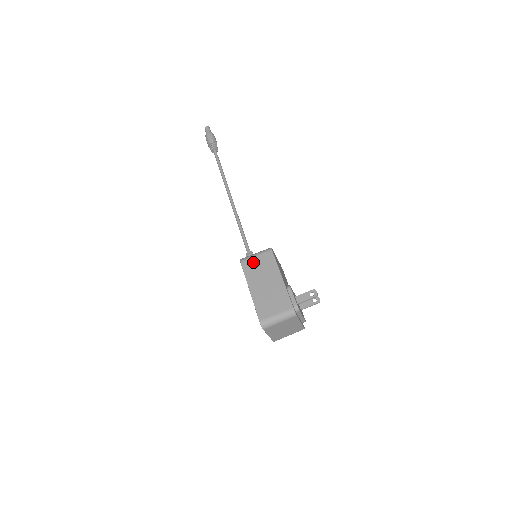
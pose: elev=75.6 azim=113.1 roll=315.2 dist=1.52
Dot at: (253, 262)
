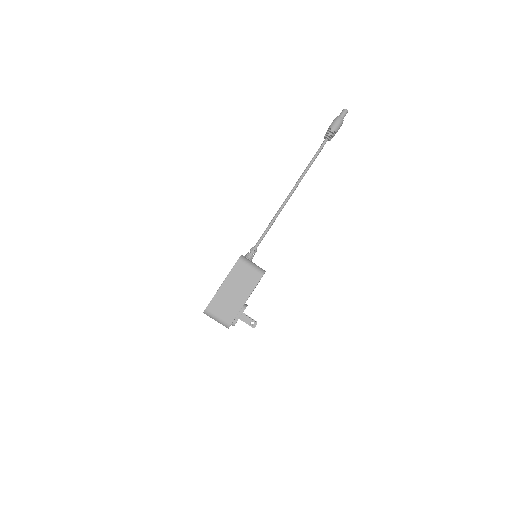
Dot at: (245, 269)
